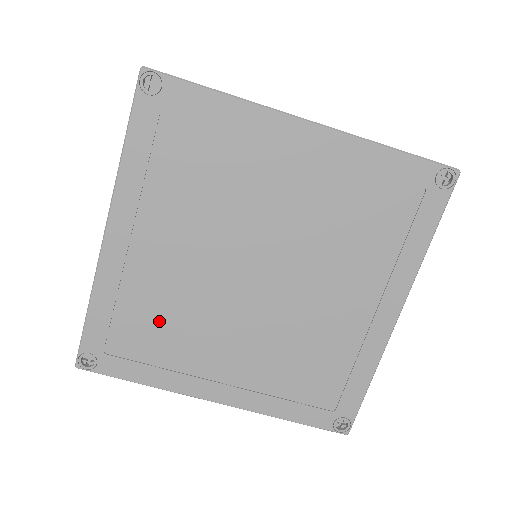
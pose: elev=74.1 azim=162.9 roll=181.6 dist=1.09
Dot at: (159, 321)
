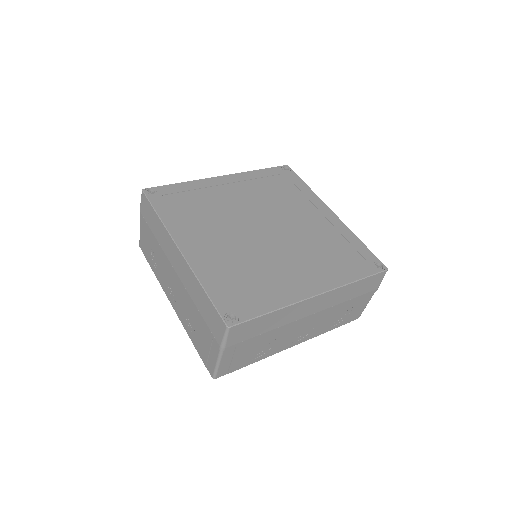
Dot at: (245, 274)
